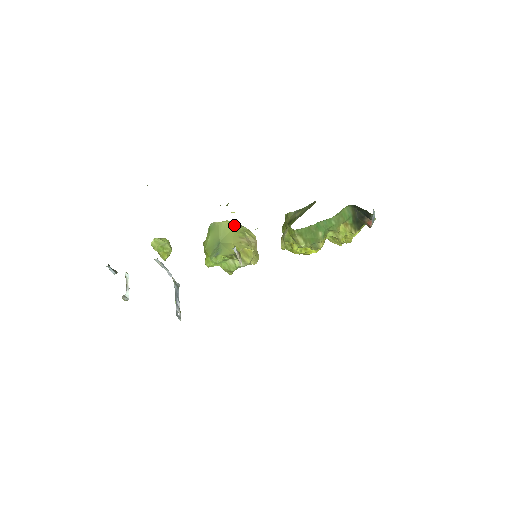
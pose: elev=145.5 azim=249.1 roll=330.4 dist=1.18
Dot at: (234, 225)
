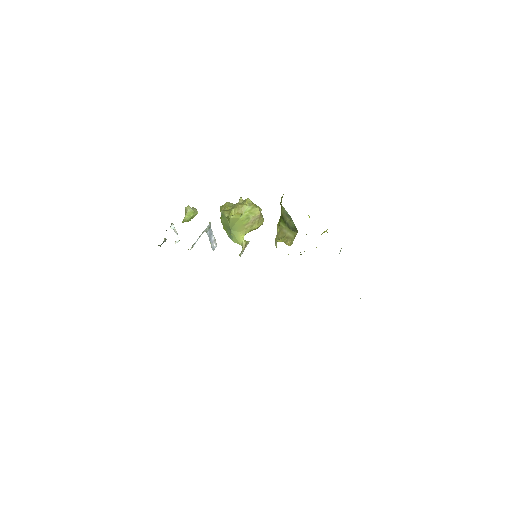
Dot at: (239, 217)
